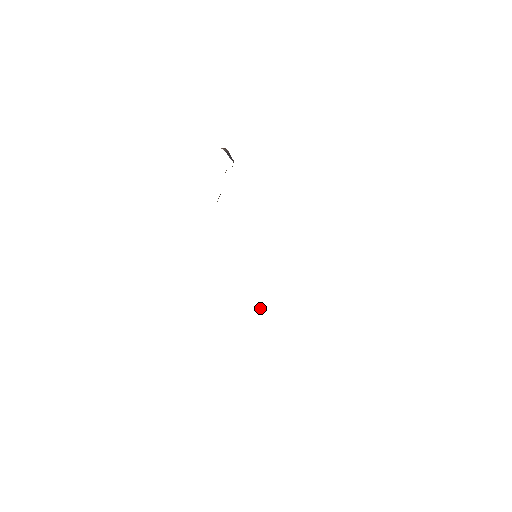
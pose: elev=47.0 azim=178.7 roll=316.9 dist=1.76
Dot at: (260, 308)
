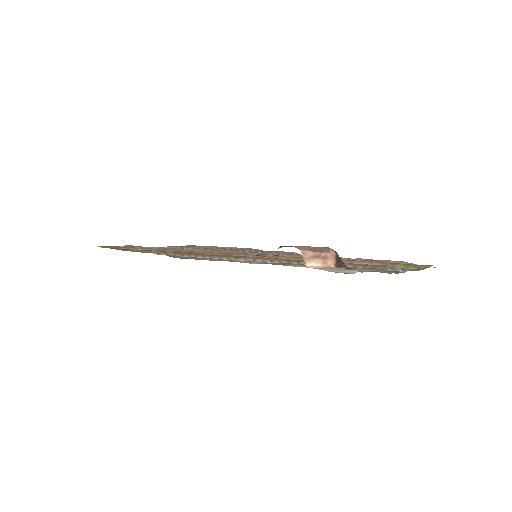
Dot at: occluded
